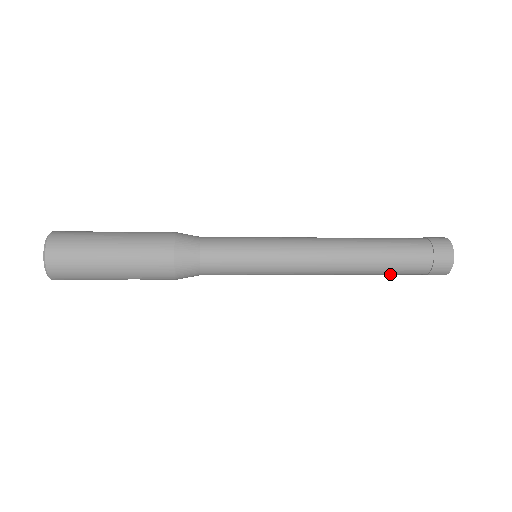
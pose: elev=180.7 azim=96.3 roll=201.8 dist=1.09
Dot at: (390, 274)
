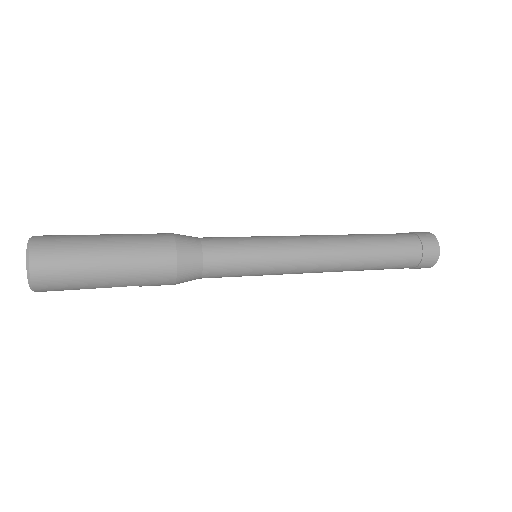
Dot at: (382, 269)
